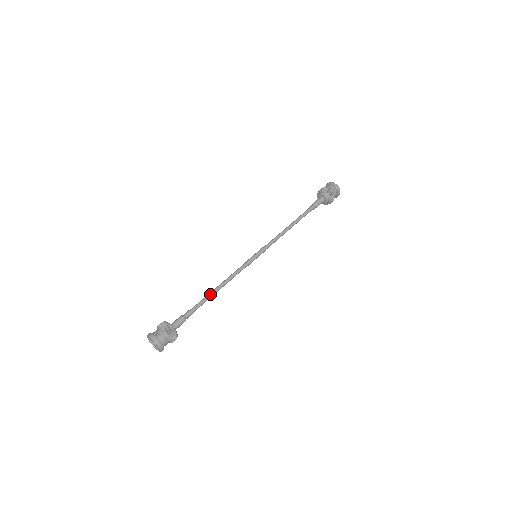
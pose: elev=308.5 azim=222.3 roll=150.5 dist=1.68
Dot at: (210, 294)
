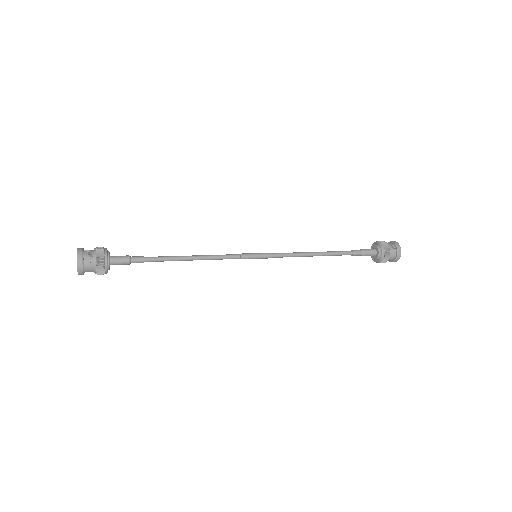
Dot at: (176, 256)
